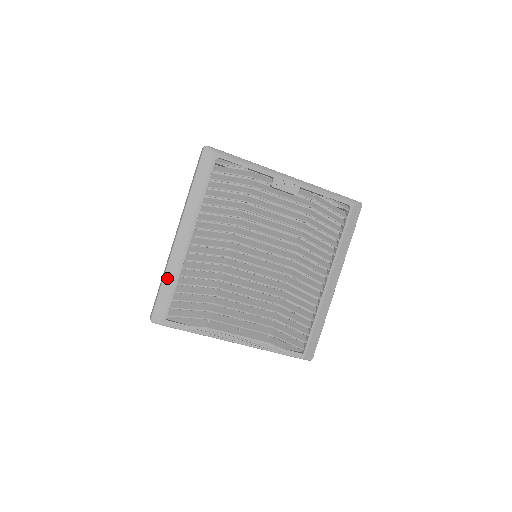
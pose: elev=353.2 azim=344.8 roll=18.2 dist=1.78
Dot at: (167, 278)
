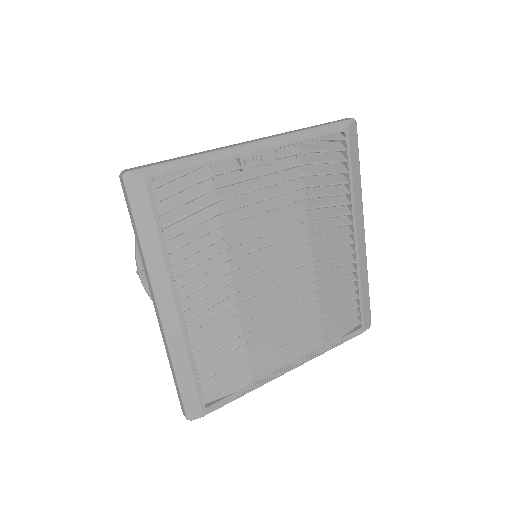
Dot at: (179, 367)
